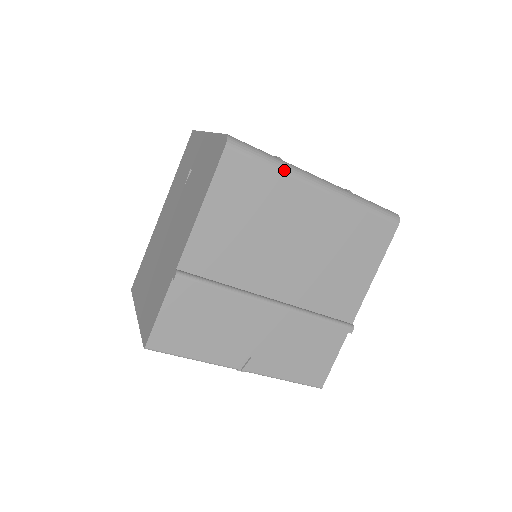
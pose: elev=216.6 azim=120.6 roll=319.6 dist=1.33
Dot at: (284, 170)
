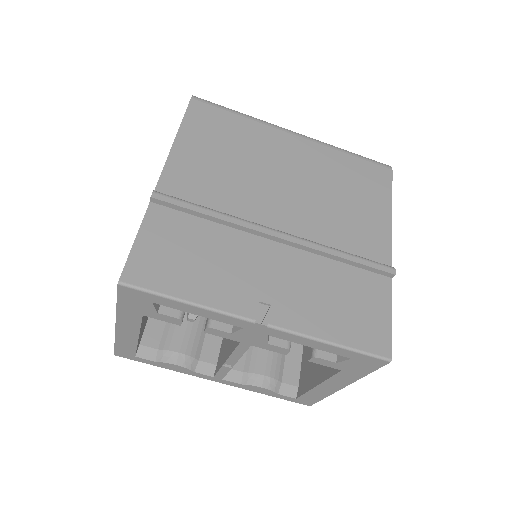
Dot at: (253, 118)
